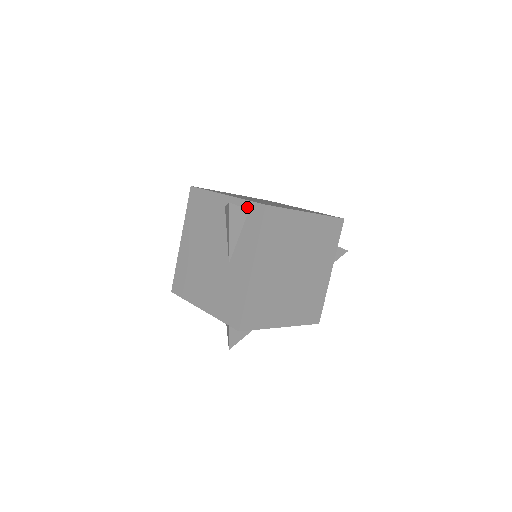
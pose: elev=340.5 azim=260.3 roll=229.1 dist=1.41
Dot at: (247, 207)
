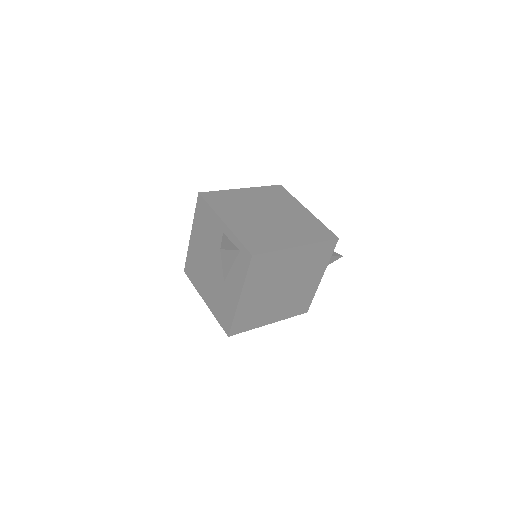
Dot at: (239, 247)
